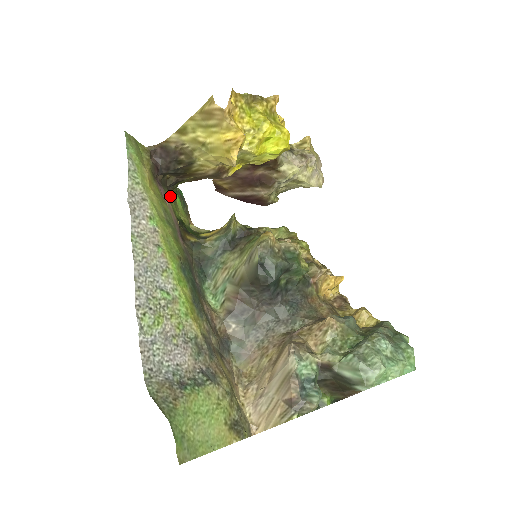
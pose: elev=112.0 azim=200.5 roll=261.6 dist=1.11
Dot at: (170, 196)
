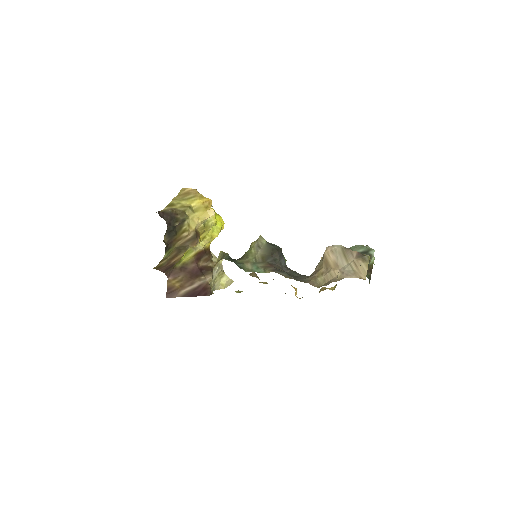
Dot at: occluded
